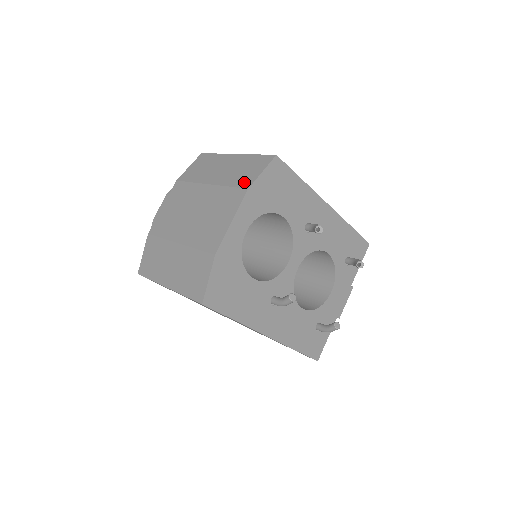
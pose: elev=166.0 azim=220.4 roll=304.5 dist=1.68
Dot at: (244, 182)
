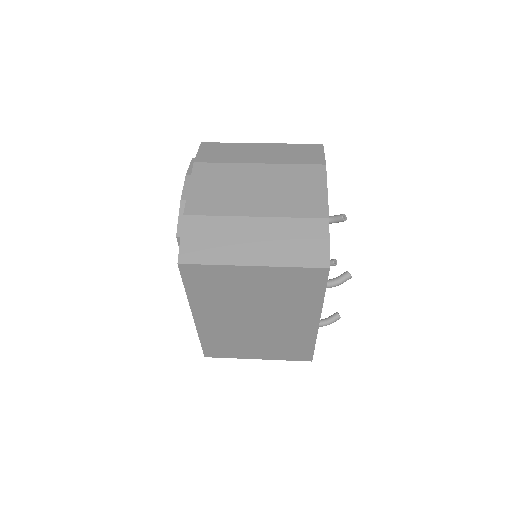
Dot at: (313, 160)
